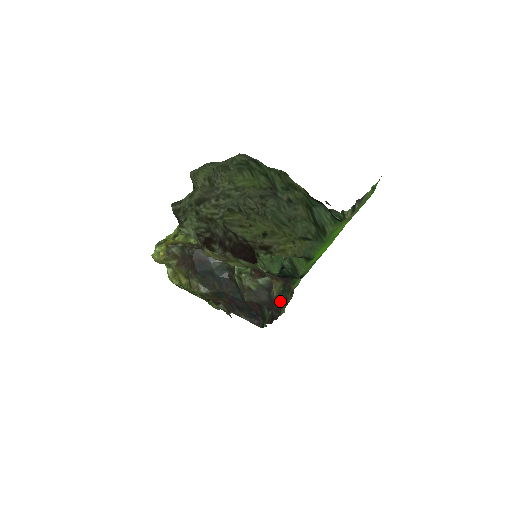
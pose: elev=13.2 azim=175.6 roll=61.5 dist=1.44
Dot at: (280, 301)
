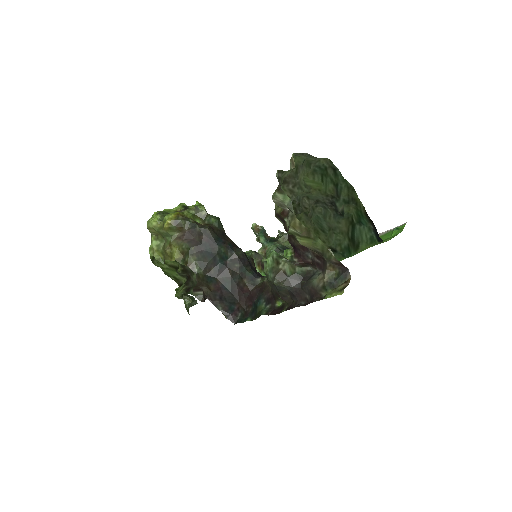
Dot at: (328, 287)
